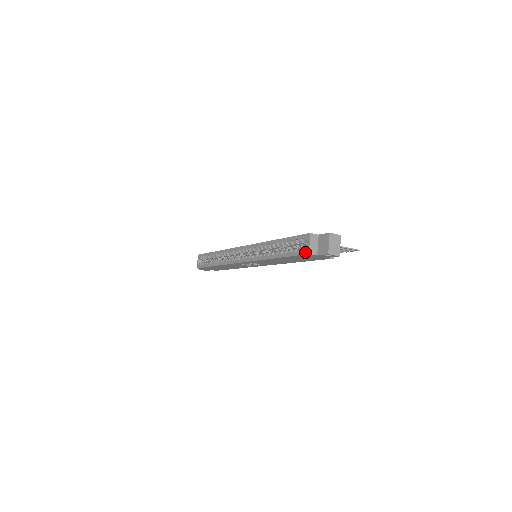
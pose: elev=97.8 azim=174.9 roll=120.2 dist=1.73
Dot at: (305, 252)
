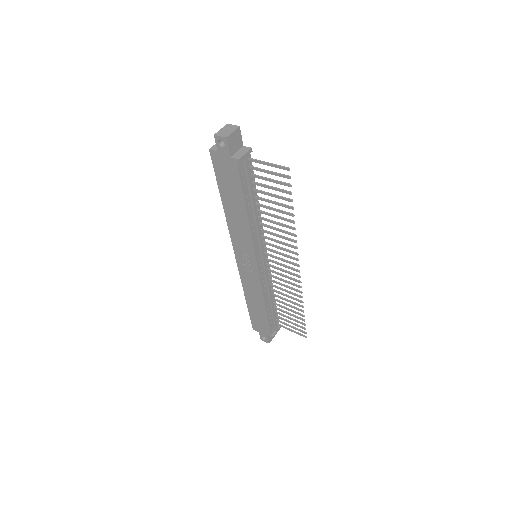
Dot at: (211, 153)
